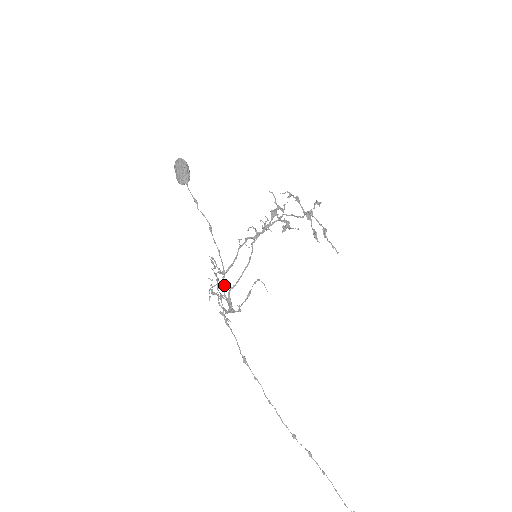
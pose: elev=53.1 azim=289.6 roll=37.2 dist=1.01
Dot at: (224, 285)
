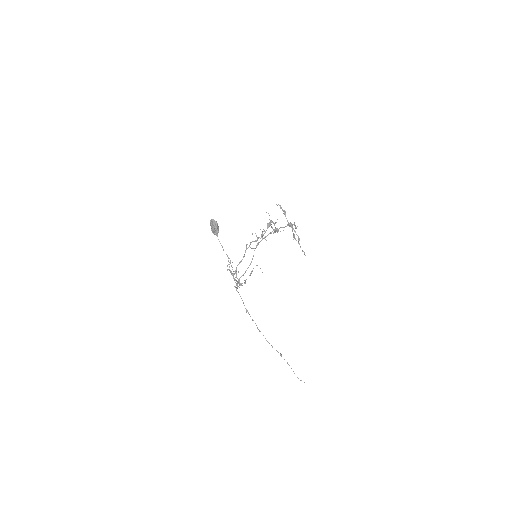
Dot at: occluded
